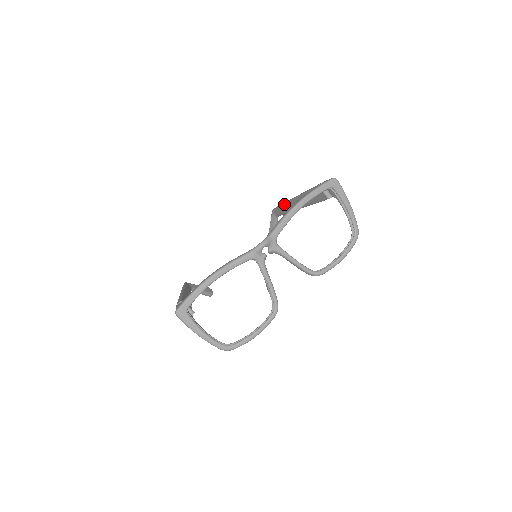
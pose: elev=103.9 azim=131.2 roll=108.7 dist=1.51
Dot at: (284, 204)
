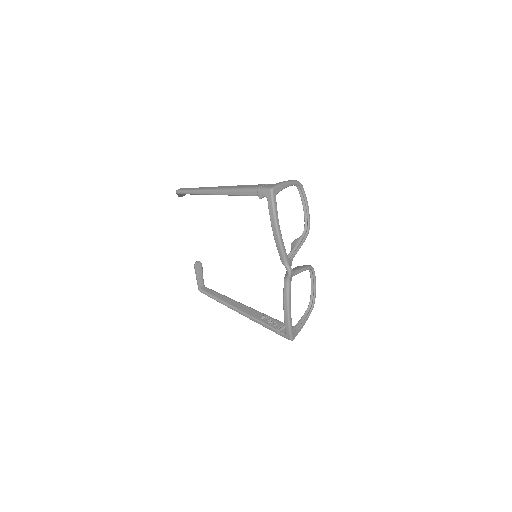
Dot at: occluded
